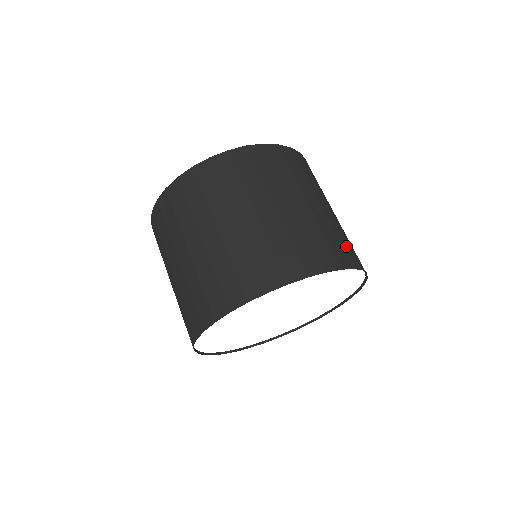
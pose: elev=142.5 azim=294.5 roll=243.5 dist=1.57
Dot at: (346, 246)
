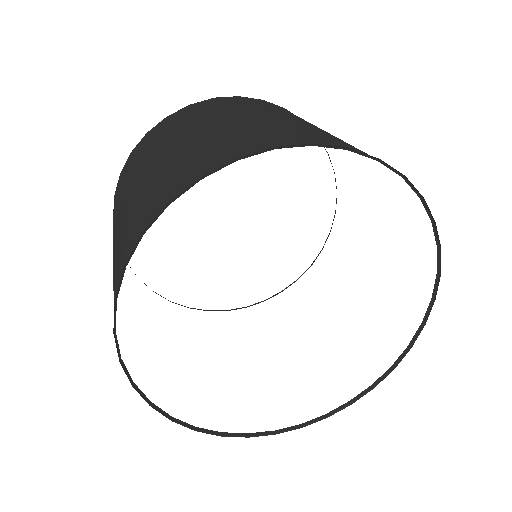
Dot at: occluded
